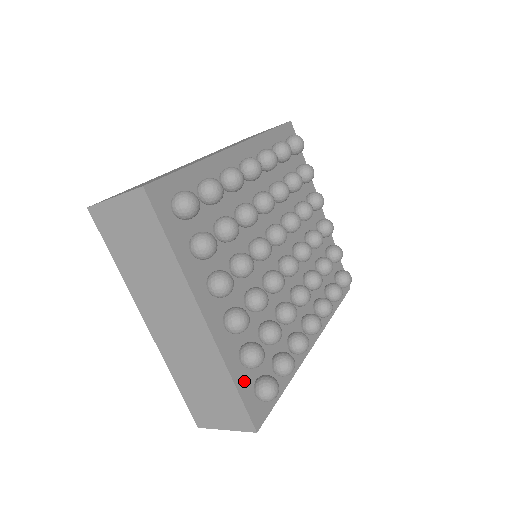
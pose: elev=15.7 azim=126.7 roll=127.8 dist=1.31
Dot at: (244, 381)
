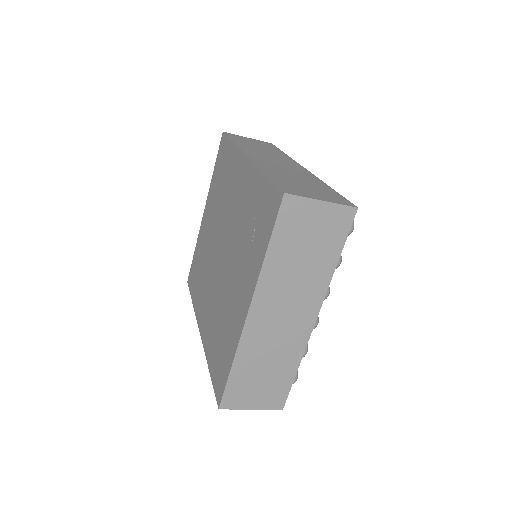
Dot at: occluded
